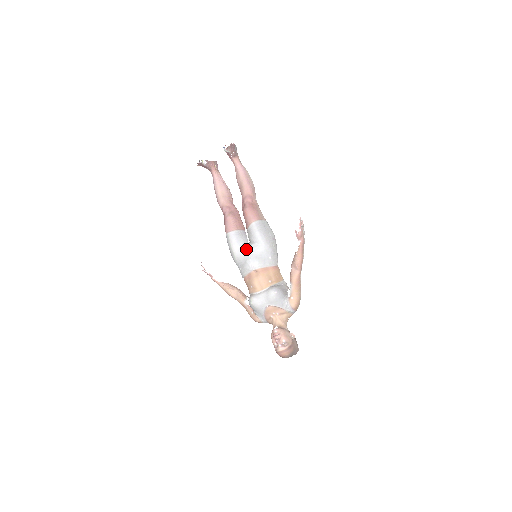
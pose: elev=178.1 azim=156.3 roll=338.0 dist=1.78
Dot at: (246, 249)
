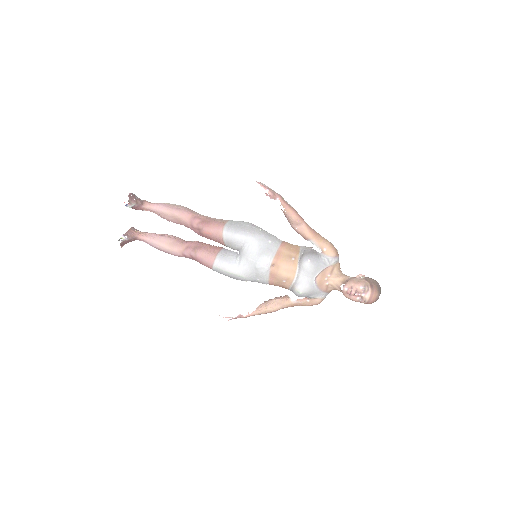
Dot at: (243, 259)
